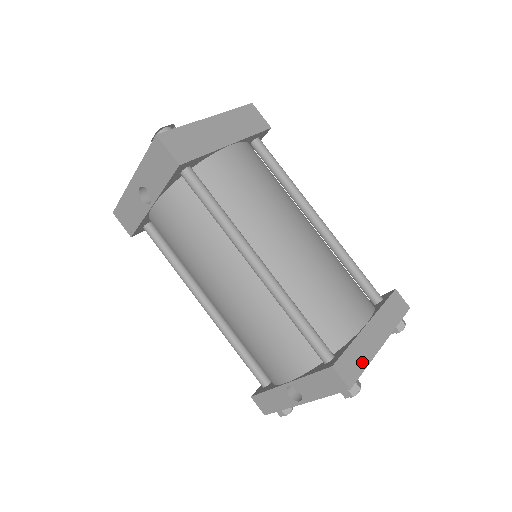
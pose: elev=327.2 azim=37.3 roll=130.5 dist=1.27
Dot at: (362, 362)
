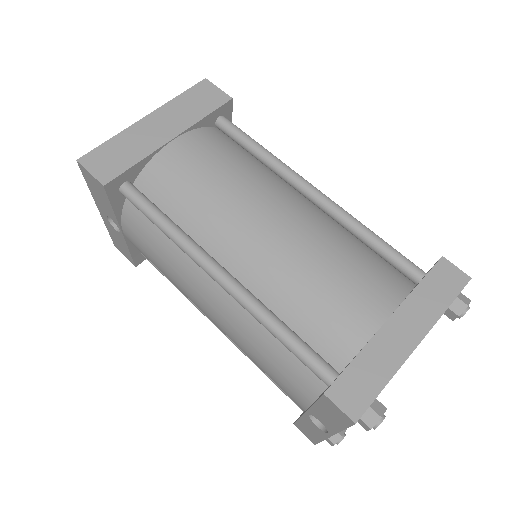
Dot at: (378, 378)
